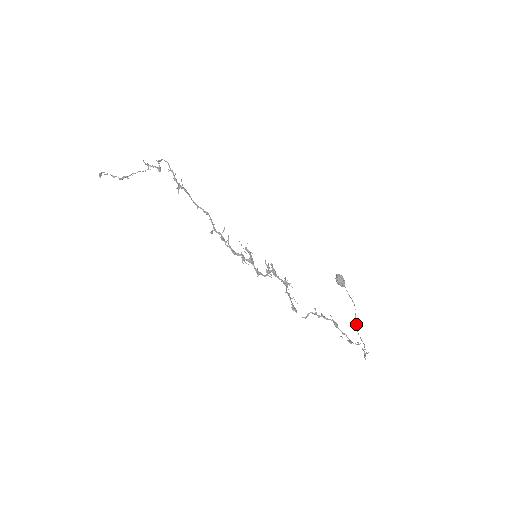
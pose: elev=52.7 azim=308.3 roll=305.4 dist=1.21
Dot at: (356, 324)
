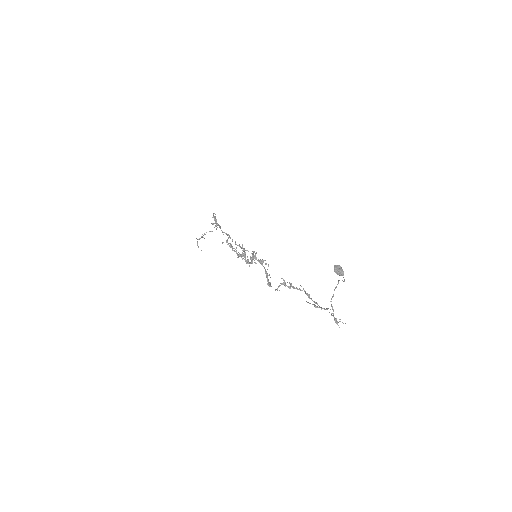
Dot at: (333, 295)
